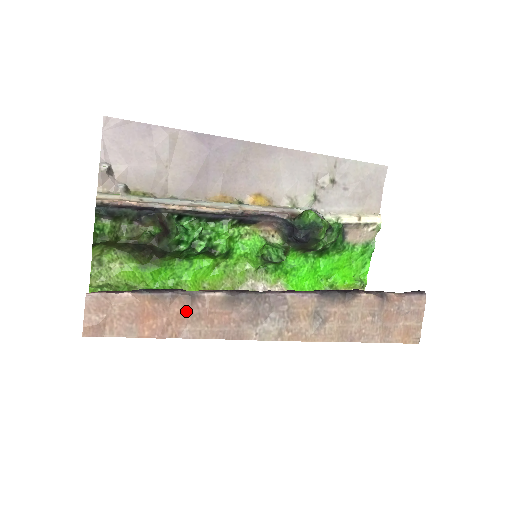
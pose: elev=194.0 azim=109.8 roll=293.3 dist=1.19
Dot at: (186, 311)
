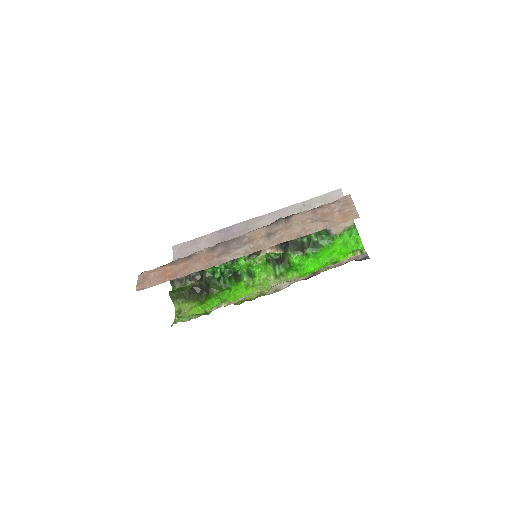
Dot at: (187, 262)
